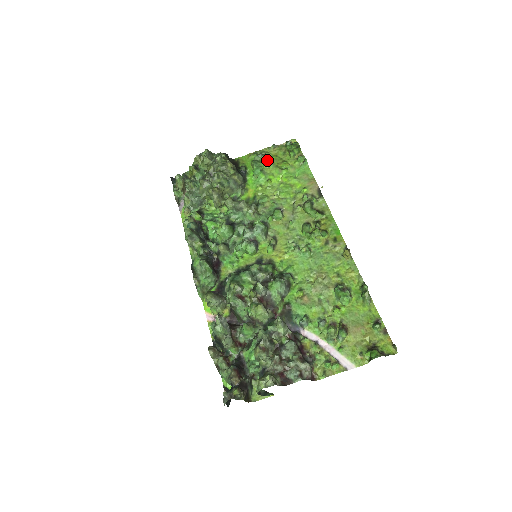
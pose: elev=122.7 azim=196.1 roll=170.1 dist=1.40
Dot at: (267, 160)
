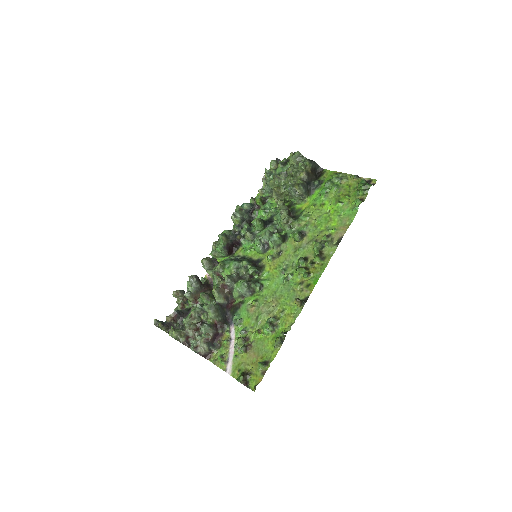
Dot at: (339, 186)
